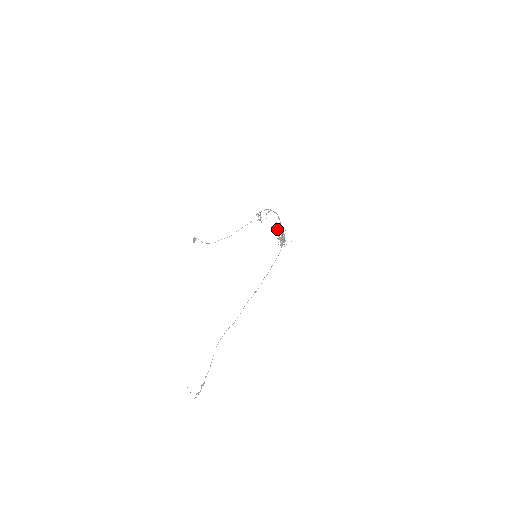
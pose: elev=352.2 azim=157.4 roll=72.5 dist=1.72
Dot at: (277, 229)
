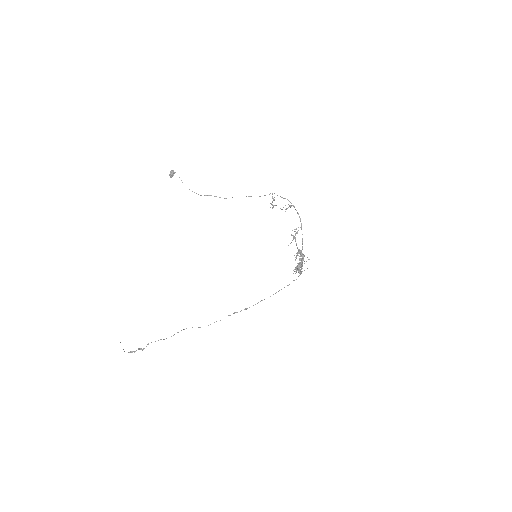
Dot at: (294, 238)
